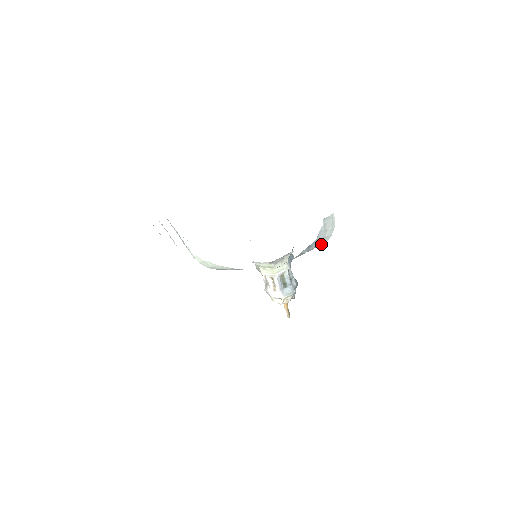
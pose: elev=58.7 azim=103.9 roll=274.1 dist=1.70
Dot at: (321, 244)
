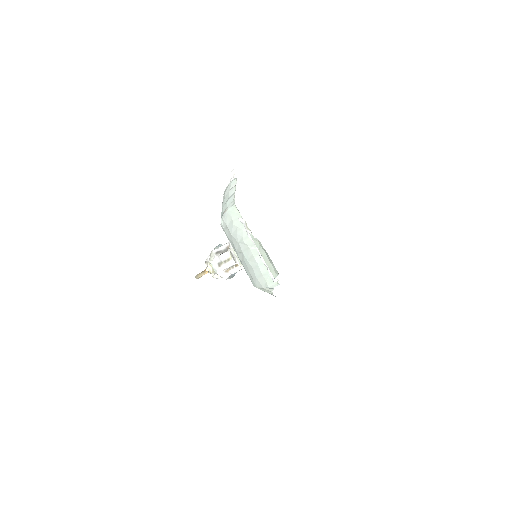
Dot at: occluded
